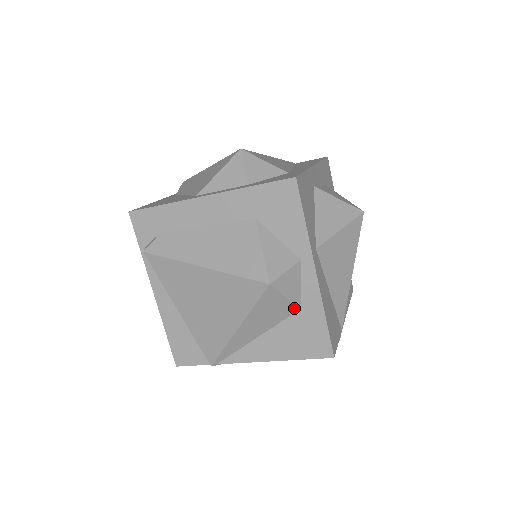
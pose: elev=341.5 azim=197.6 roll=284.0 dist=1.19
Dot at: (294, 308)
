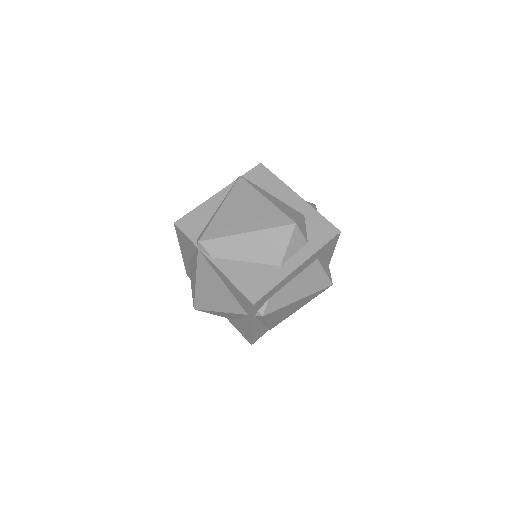
Dot at: occluded
